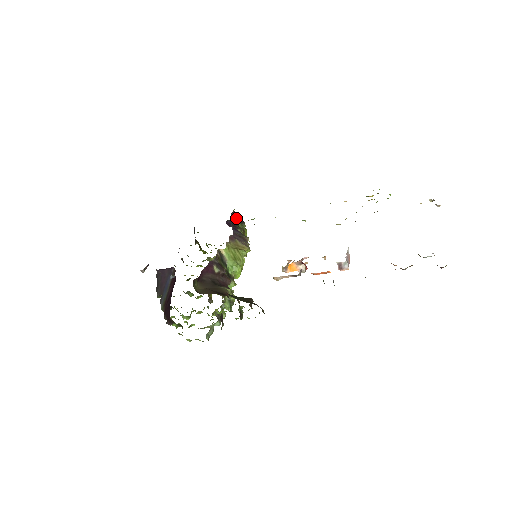
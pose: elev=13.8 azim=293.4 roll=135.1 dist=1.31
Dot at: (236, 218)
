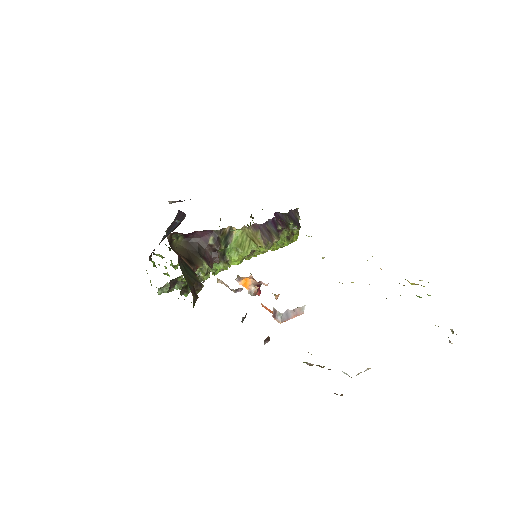
Dot at: (293, 217)
